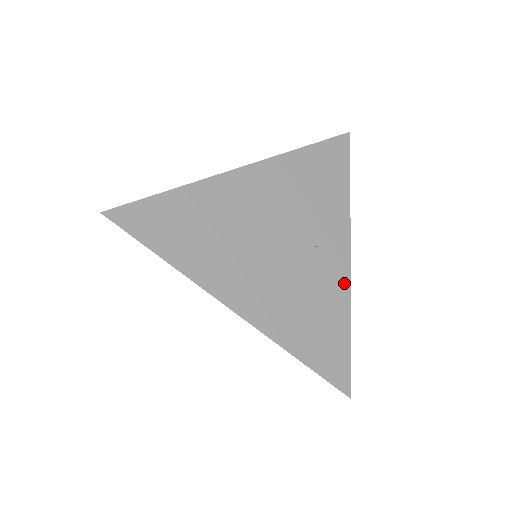
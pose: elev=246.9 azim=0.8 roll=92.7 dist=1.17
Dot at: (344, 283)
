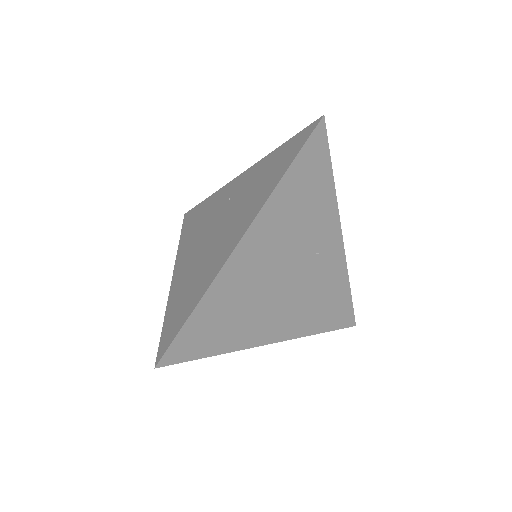
Dot at: (341, 262)
